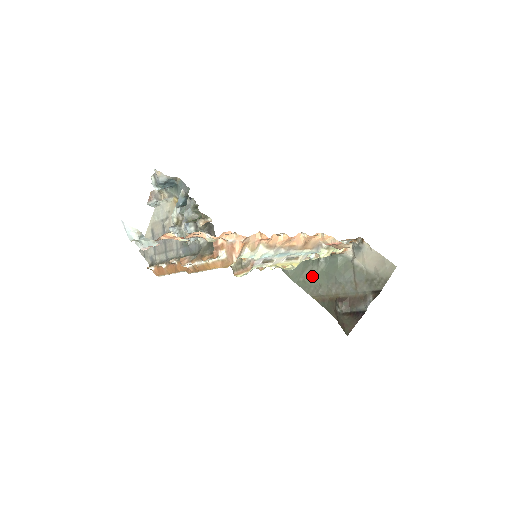
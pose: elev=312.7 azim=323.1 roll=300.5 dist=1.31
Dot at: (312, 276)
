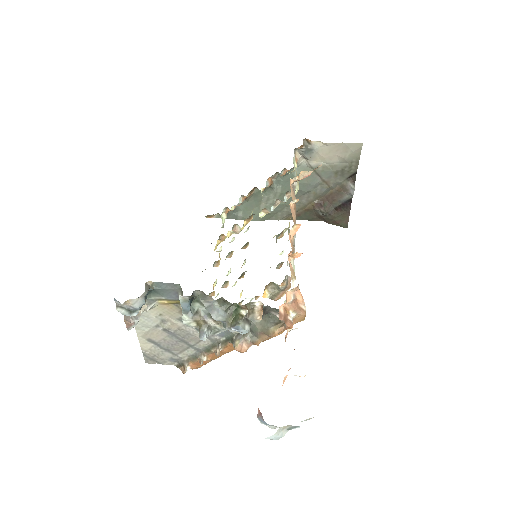
Dot at: occluded
